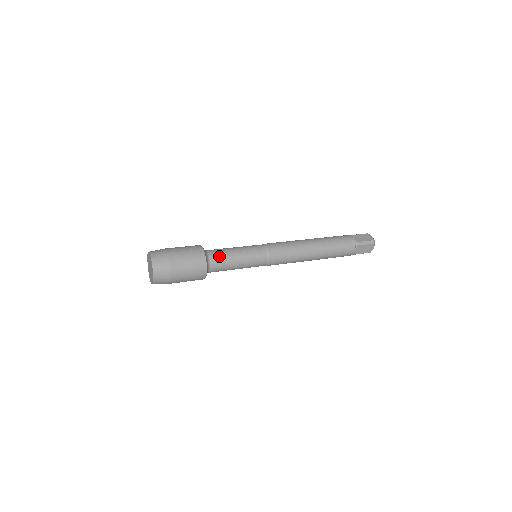
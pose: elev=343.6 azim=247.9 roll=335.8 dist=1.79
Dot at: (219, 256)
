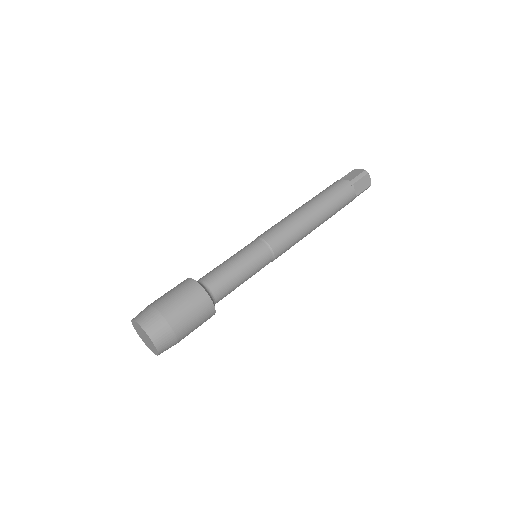
Dot at: (226, 294)
